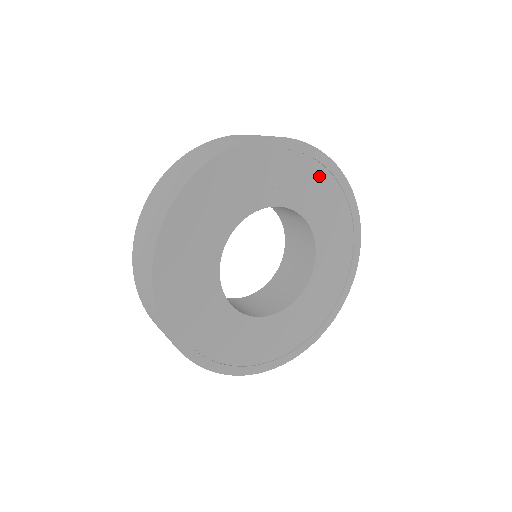
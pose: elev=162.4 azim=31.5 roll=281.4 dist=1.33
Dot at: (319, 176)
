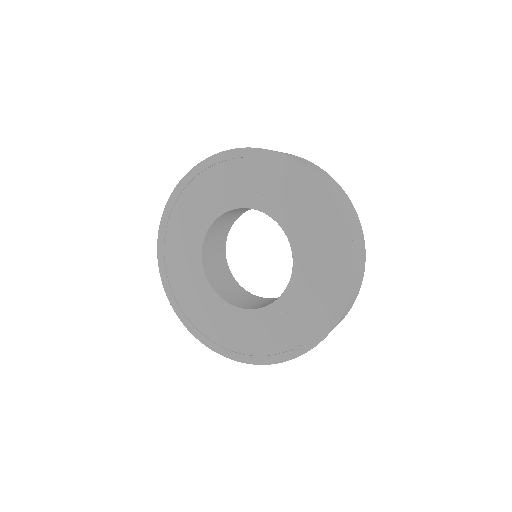
Dot at: (218, 174)
